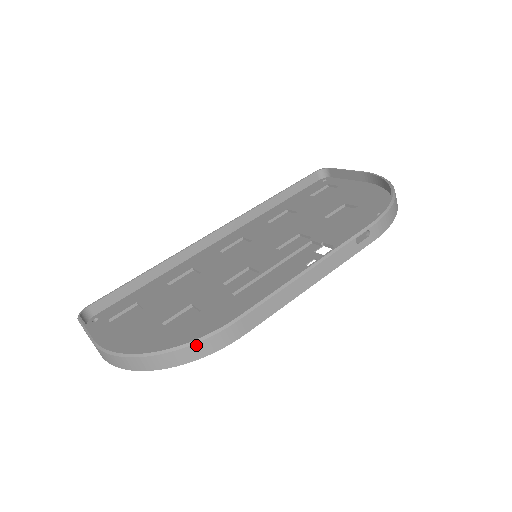
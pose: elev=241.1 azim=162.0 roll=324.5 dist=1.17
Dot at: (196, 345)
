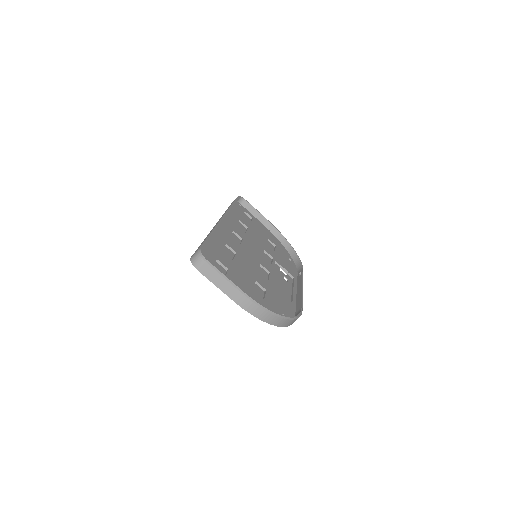
Dot at: occluded
